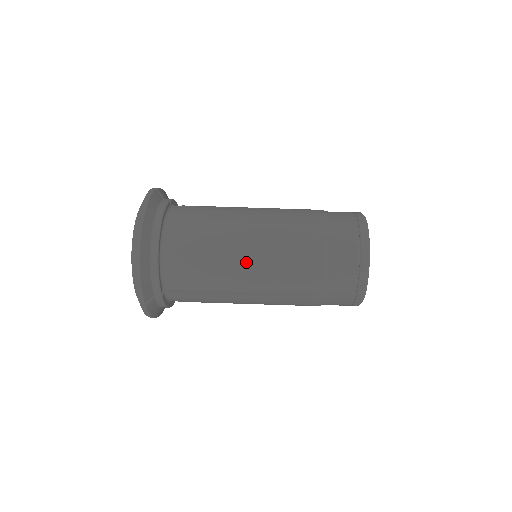
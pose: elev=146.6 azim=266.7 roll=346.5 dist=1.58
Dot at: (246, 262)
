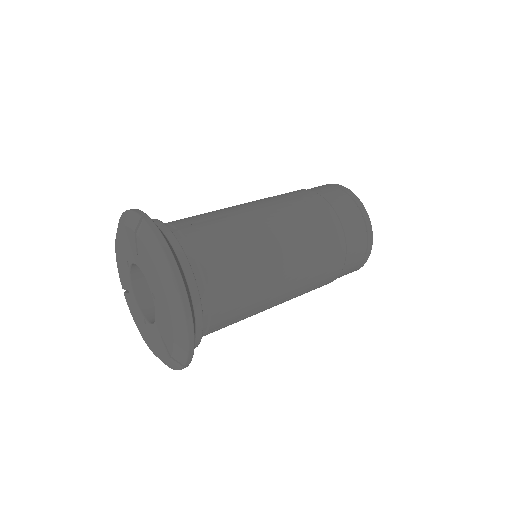
Dot at: (283, 276)
